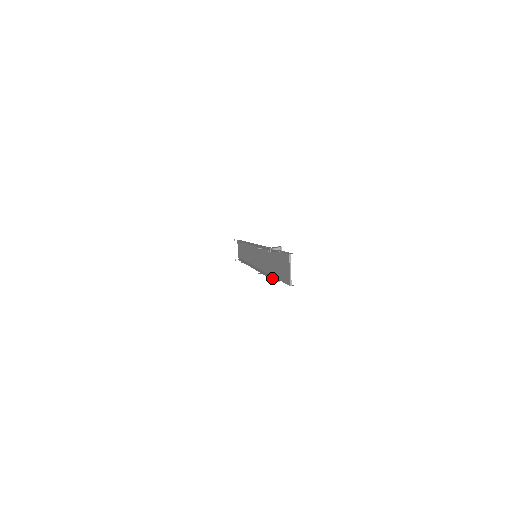
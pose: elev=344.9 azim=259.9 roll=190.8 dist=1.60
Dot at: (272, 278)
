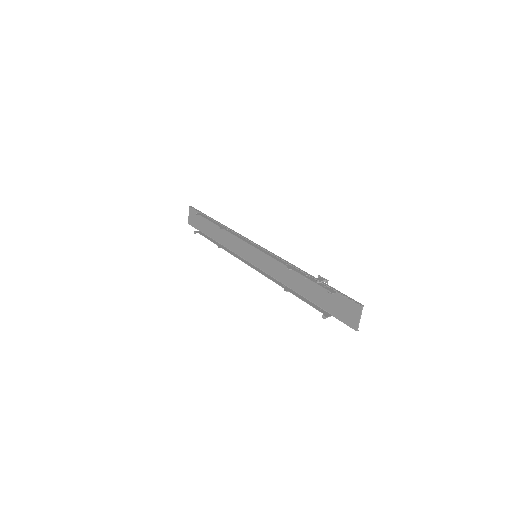
Dot at: (316, 308)
